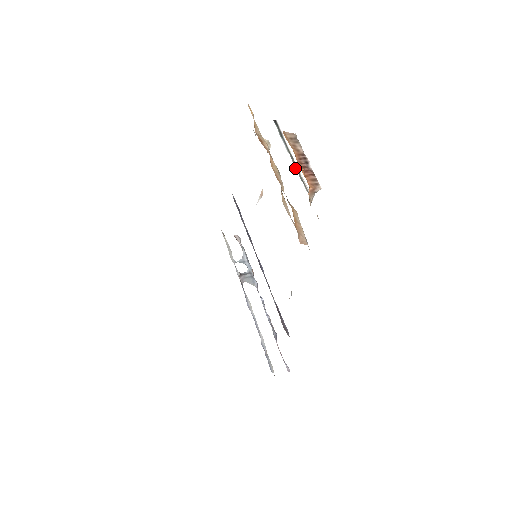
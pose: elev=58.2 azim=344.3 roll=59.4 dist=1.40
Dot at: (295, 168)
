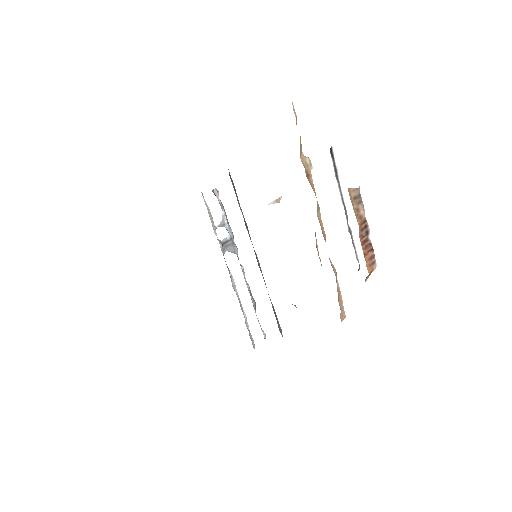
Dot at: (348, 228)
